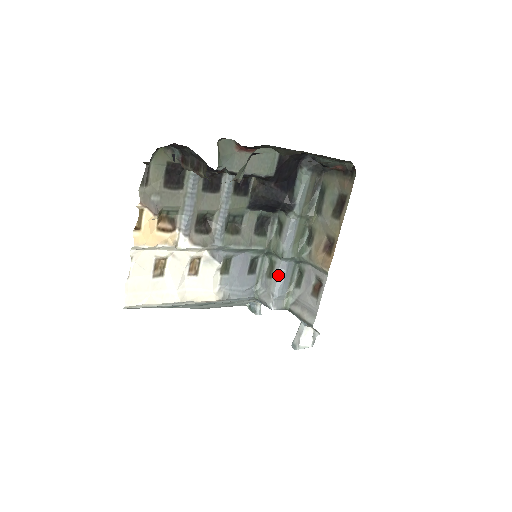
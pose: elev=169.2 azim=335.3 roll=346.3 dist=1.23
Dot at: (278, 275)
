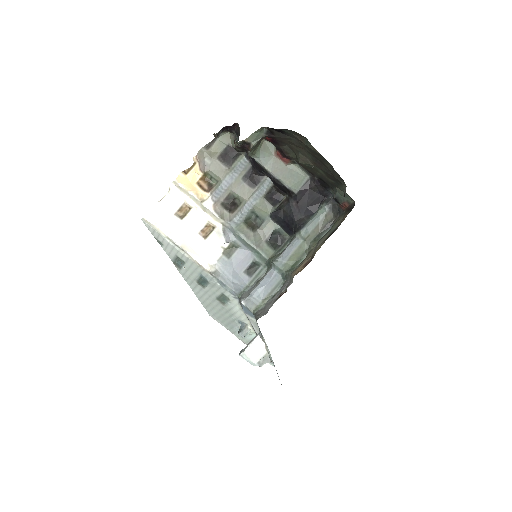
Dot at: (263, 279)
